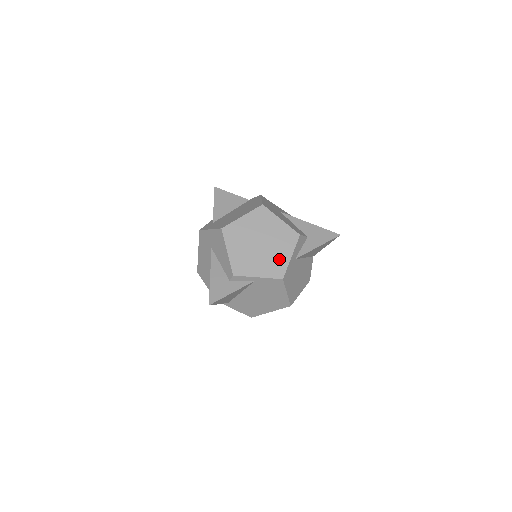
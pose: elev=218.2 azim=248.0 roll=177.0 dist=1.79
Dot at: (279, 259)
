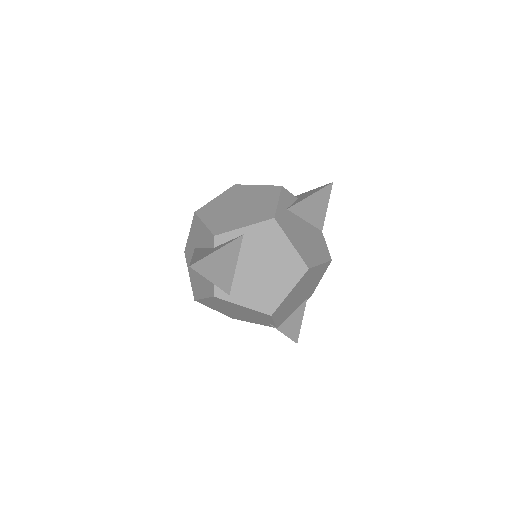
Dot at: (264, 207)
